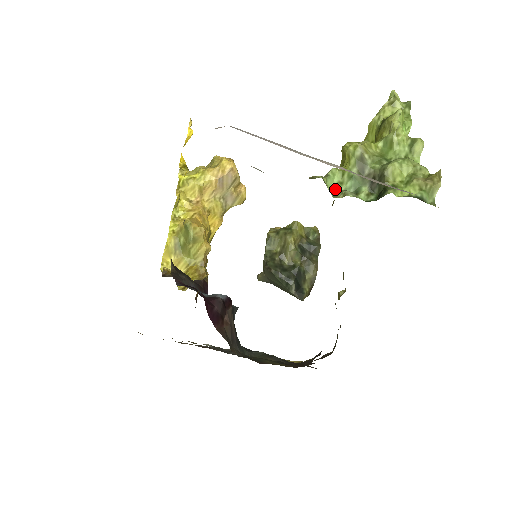
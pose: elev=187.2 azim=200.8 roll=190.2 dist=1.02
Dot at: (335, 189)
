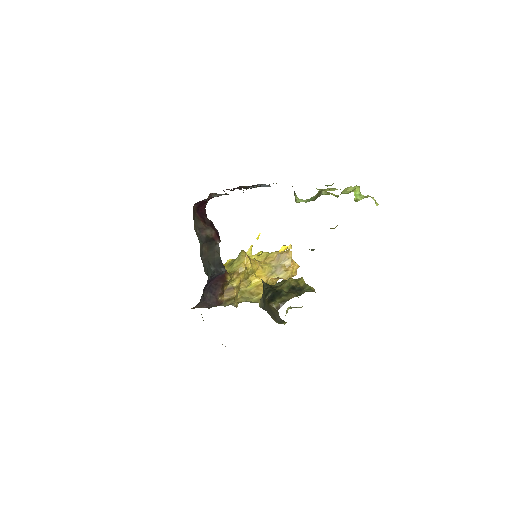
Dot at: occluded
